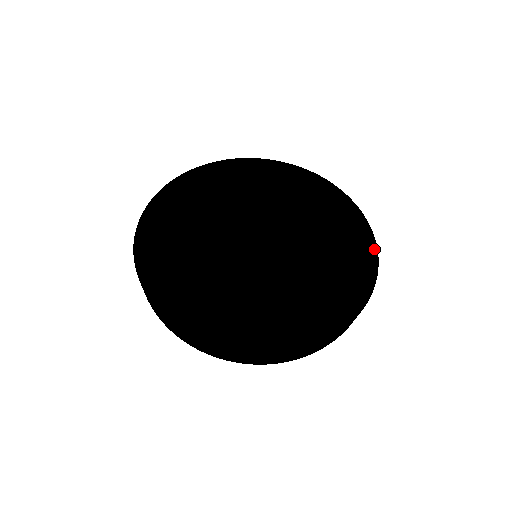
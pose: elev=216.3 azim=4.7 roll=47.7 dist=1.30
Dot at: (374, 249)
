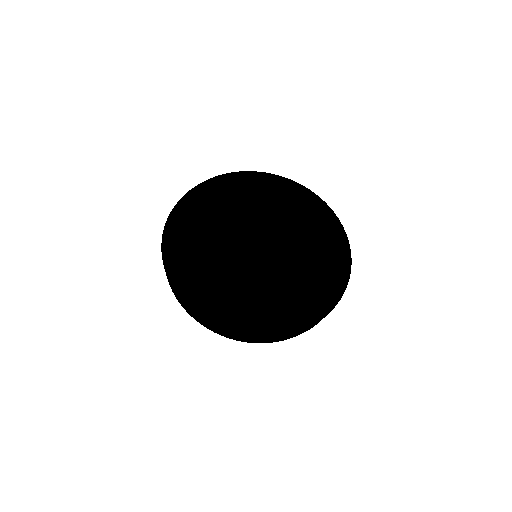
Dot at: (340, 294)
